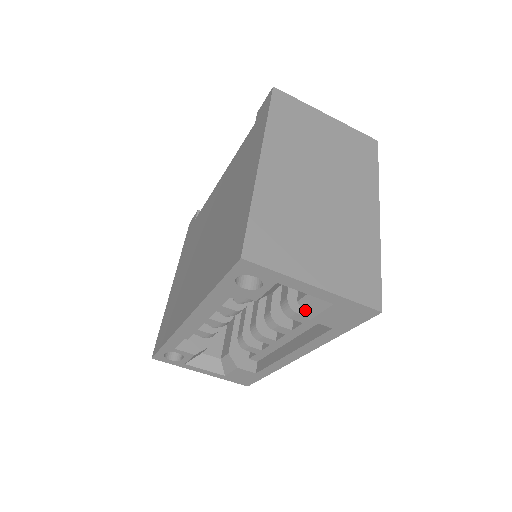
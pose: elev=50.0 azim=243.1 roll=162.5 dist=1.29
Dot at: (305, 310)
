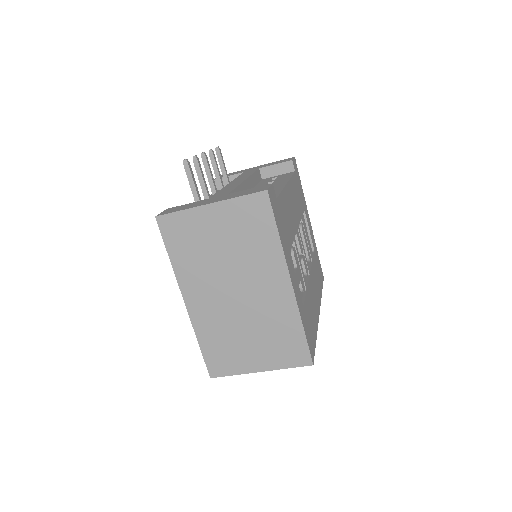
Dot at: occluded
